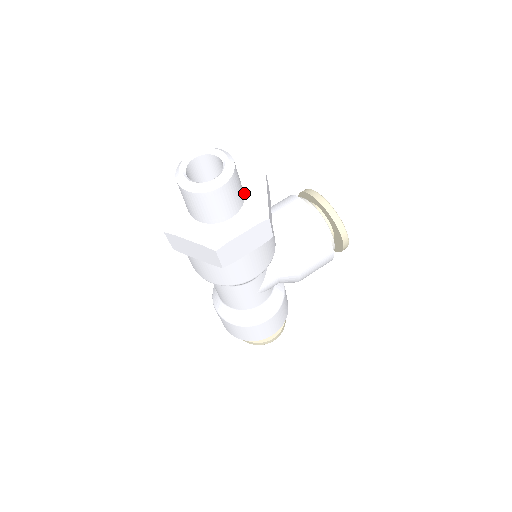
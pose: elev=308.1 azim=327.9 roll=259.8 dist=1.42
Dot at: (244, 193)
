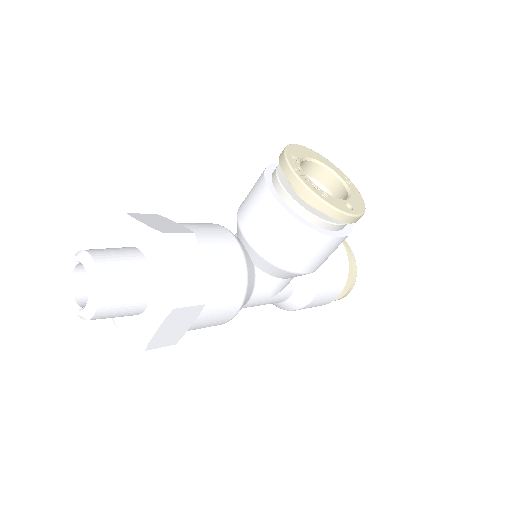
Dot at: (150, 271)
